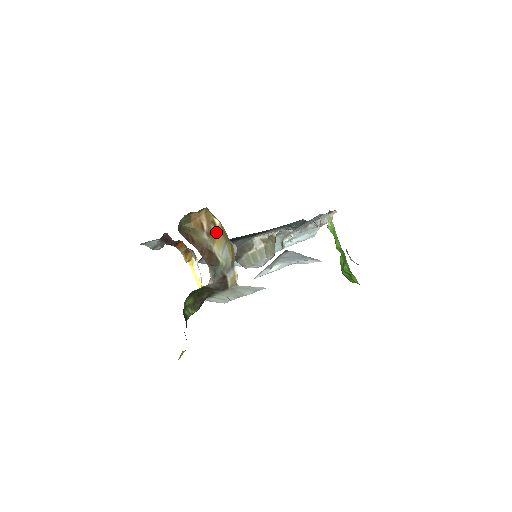
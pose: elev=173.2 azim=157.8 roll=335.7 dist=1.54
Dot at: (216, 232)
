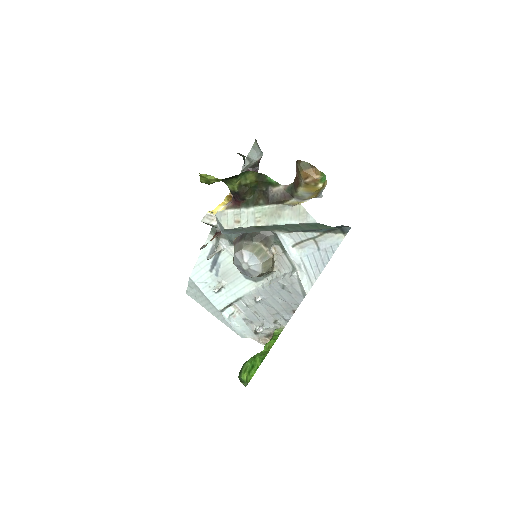
Dot at: (312, 187)
